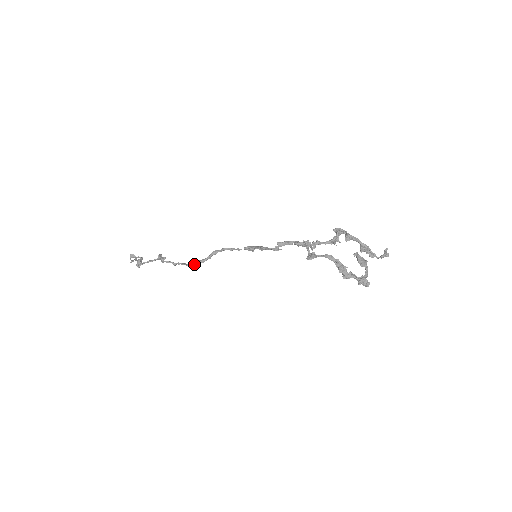
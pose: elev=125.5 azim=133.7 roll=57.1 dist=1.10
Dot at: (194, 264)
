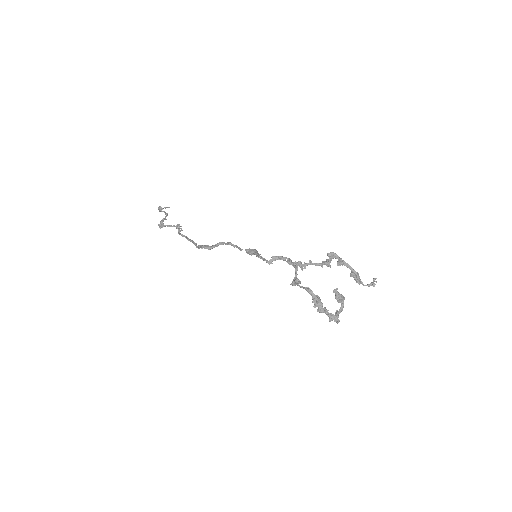
Dot at: (202, 248)
